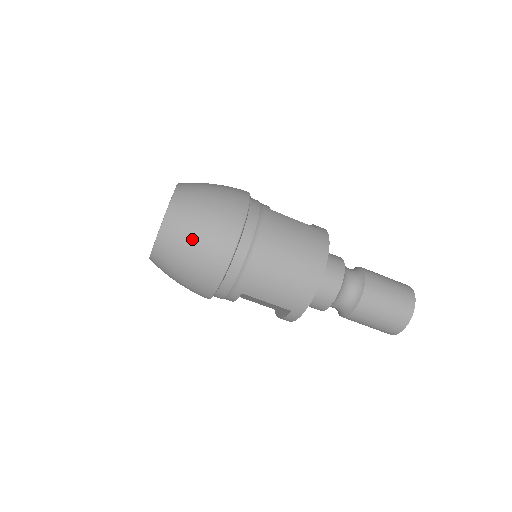
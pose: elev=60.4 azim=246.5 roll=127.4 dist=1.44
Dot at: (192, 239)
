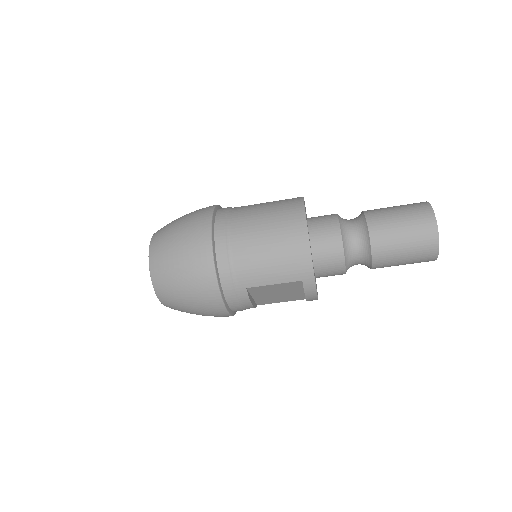
Dot at: (174, 261)
